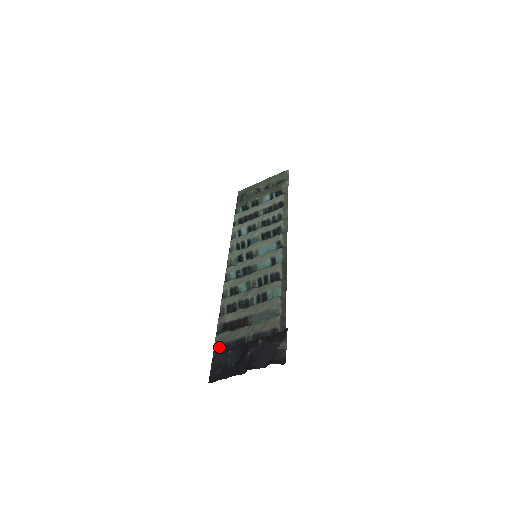
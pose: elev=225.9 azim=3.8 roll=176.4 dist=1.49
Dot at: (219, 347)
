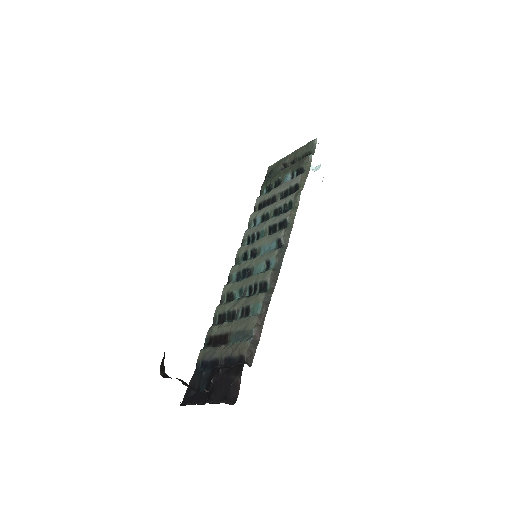
Dot at: (200, 364)
